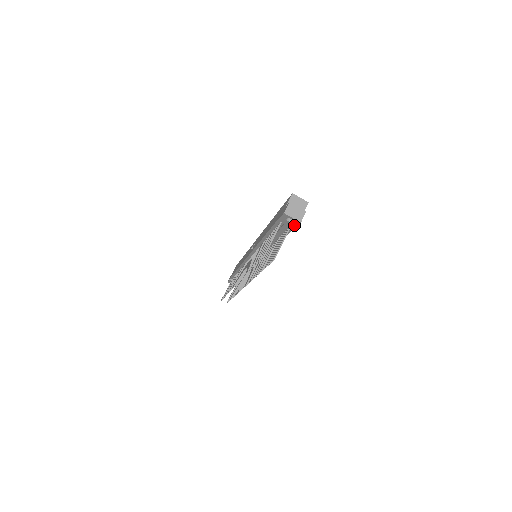
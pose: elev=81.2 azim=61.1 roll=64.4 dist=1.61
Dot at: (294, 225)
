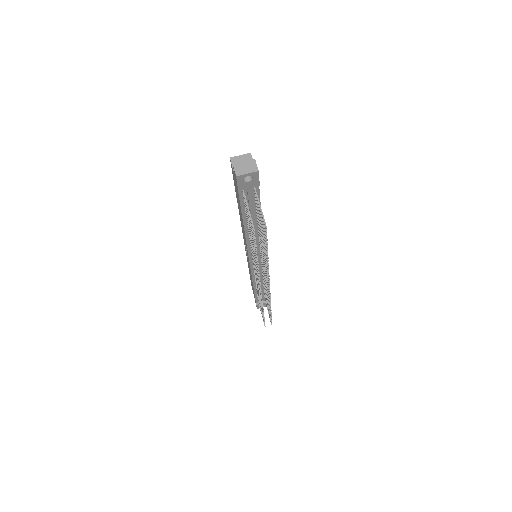
Dot at: (256, 181)
